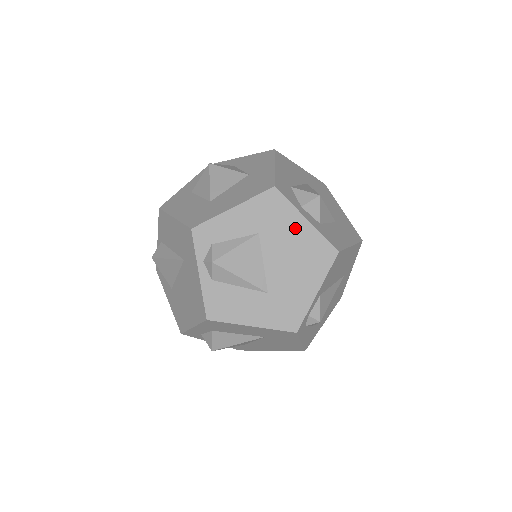
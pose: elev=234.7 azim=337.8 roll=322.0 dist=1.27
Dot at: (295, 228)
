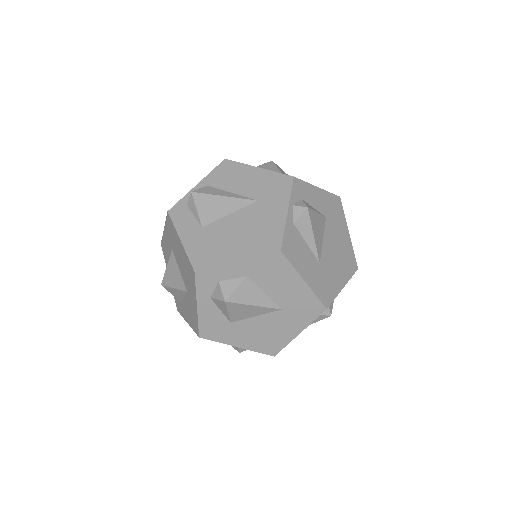
Dot at: (343, 232)
